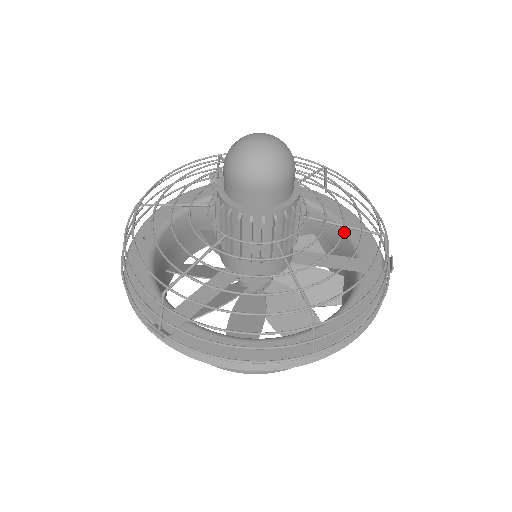
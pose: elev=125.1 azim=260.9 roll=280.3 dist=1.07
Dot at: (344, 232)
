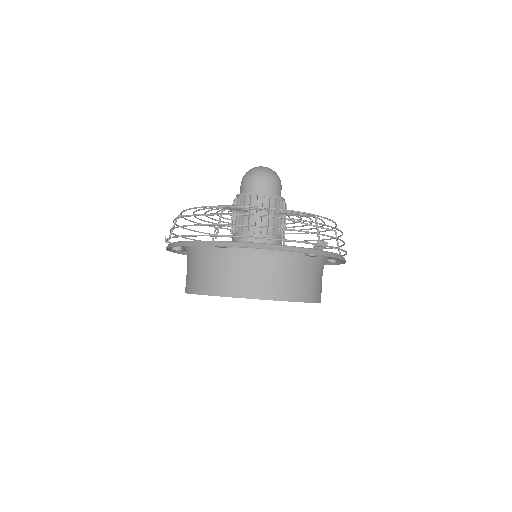
Dot at: (324, 257)
